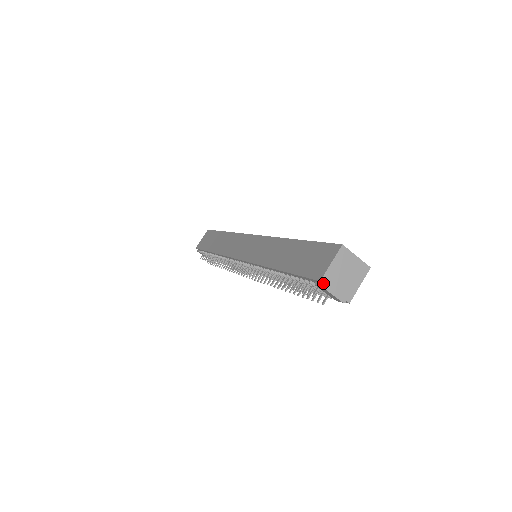
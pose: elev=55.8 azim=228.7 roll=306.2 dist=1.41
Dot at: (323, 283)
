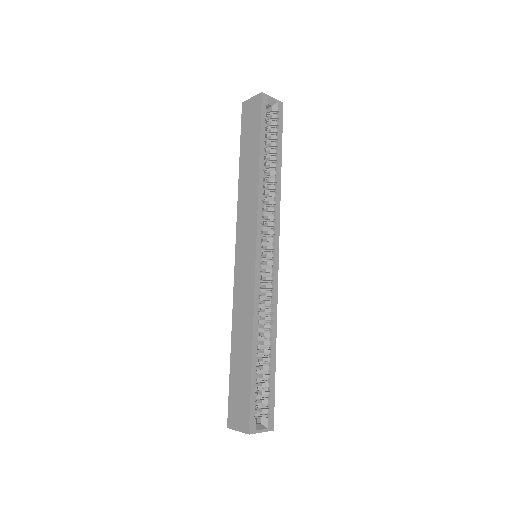
Dot at: (230, 428)
